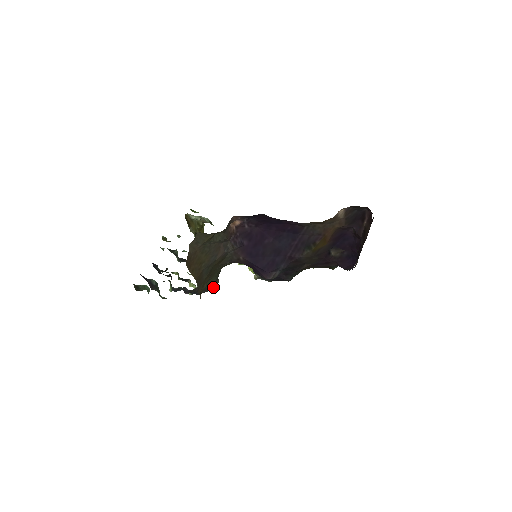
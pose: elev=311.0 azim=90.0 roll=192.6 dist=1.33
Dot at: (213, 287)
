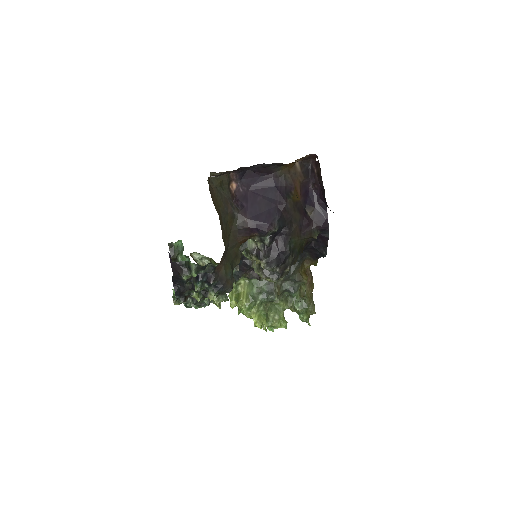
Dot at: (231, 283)
